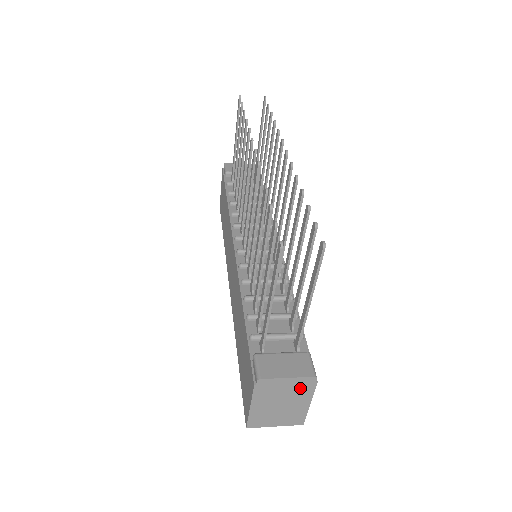
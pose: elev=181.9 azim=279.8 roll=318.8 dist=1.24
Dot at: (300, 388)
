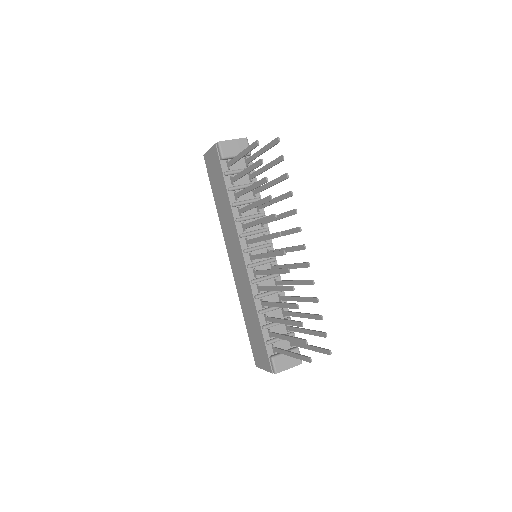
Dot at: occluded
